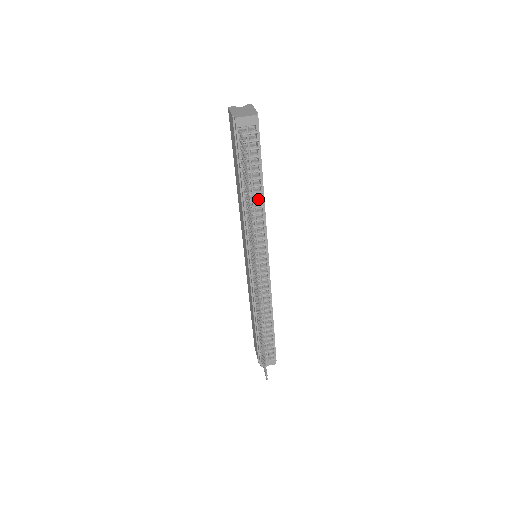
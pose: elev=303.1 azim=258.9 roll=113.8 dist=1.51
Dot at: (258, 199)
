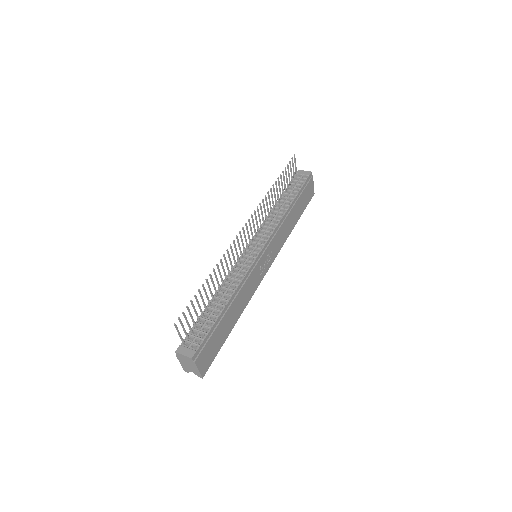
Dot at: (284, 208)
